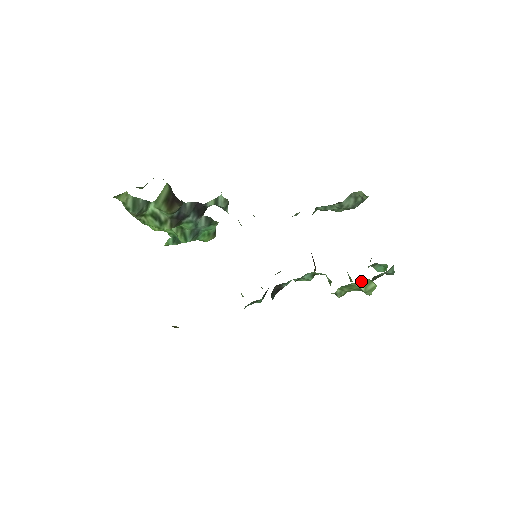
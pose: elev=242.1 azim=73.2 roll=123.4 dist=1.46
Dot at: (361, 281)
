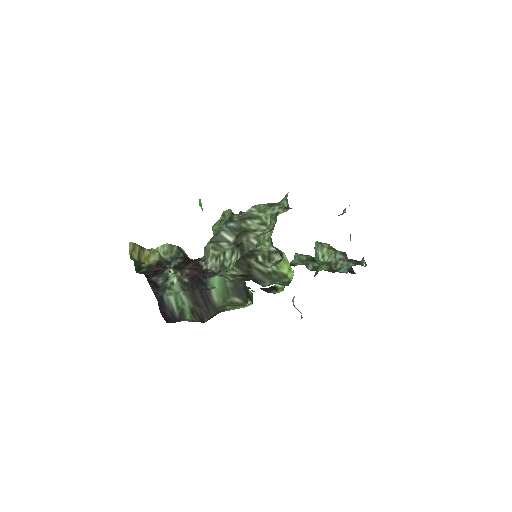
Dot at: occluded
